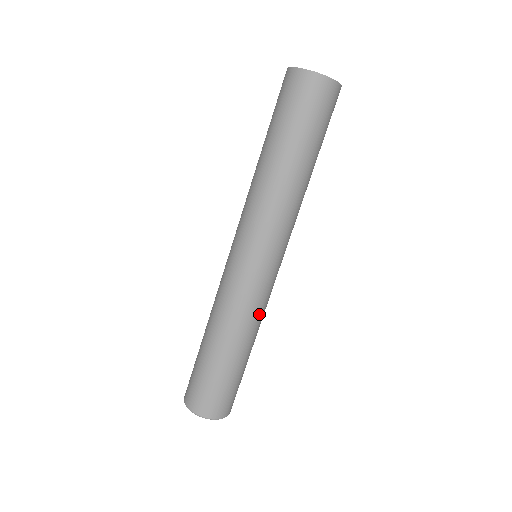
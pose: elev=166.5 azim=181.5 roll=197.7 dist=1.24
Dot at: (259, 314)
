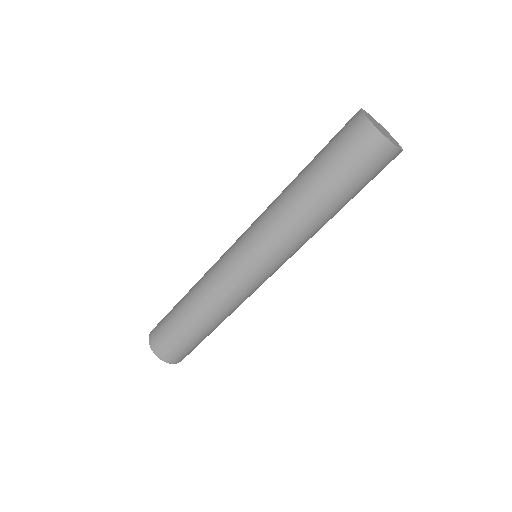
Dot at: (226, 301)
